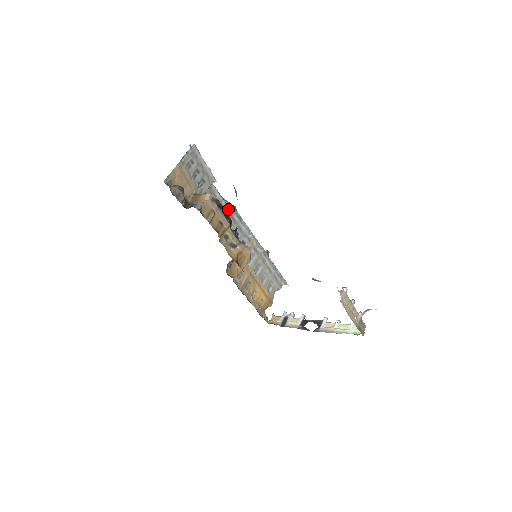
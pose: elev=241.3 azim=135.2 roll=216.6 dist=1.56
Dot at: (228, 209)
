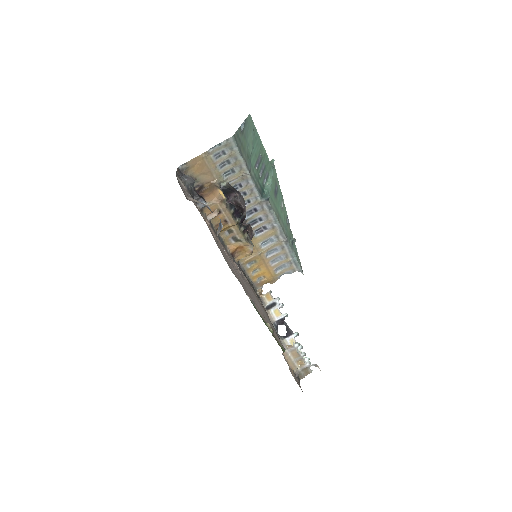
Dot at: (259, 197)
